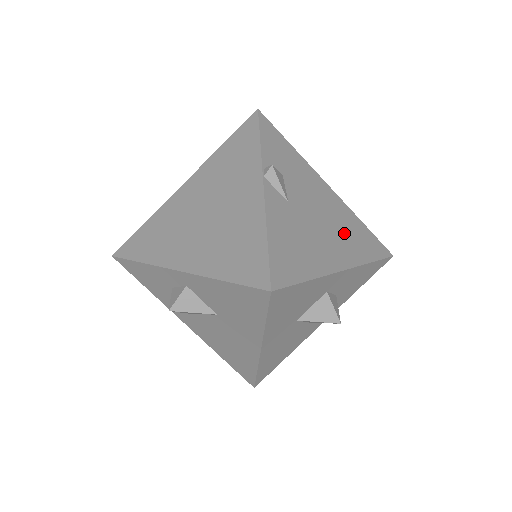
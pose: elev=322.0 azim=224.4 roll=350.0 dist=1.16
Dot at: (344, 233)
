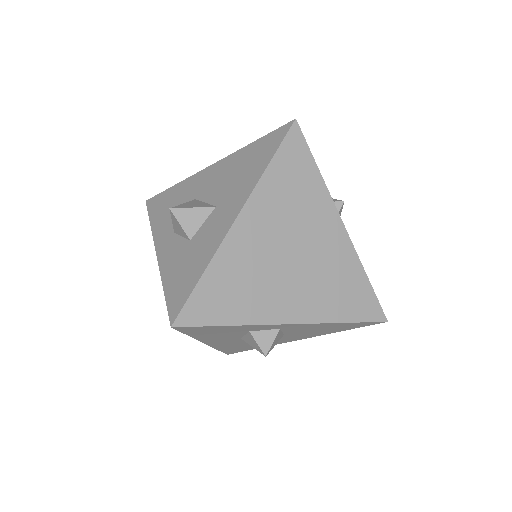
Dot at: occluded
